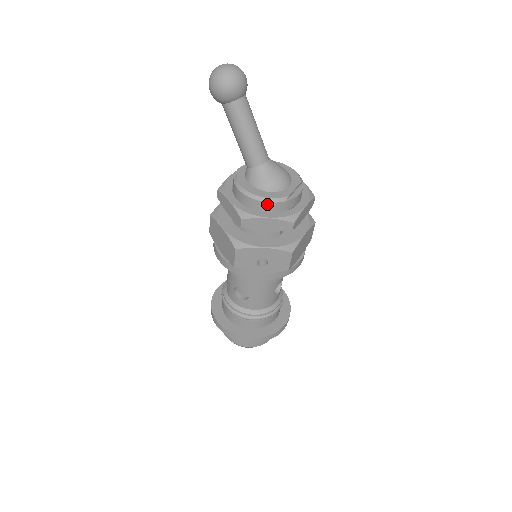
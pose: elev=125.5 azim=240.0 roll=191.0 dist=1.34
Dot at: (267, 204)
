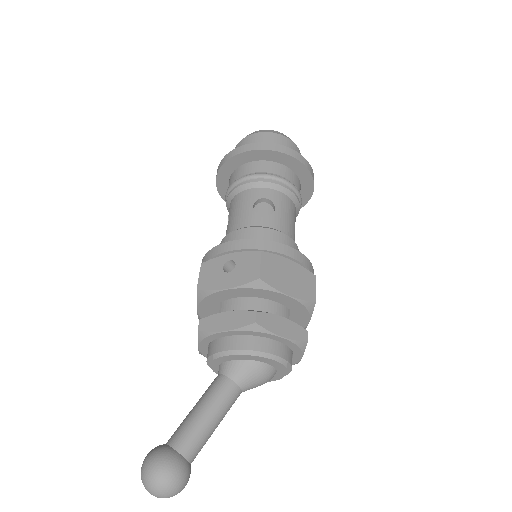
Dot at: occluded
